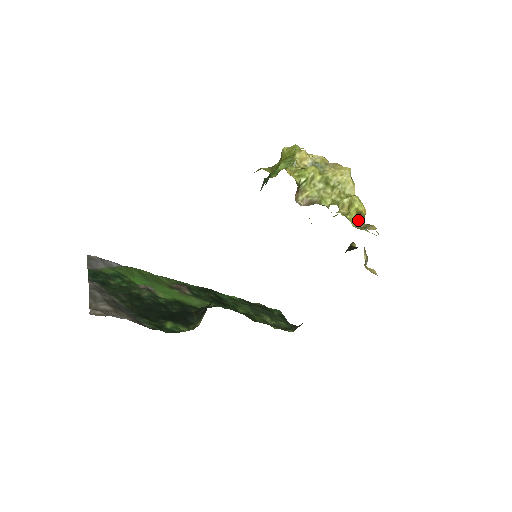
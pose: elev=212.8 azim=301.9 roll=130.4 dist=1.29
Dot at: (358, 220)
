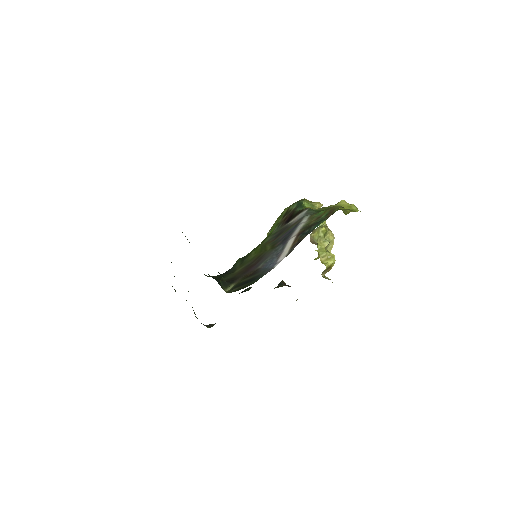
Dot at: (325, 271)
